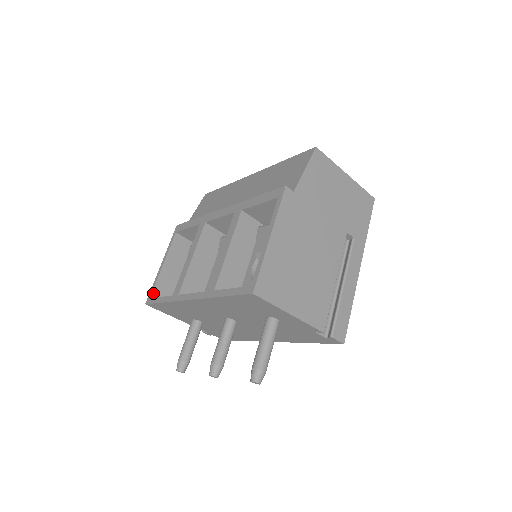
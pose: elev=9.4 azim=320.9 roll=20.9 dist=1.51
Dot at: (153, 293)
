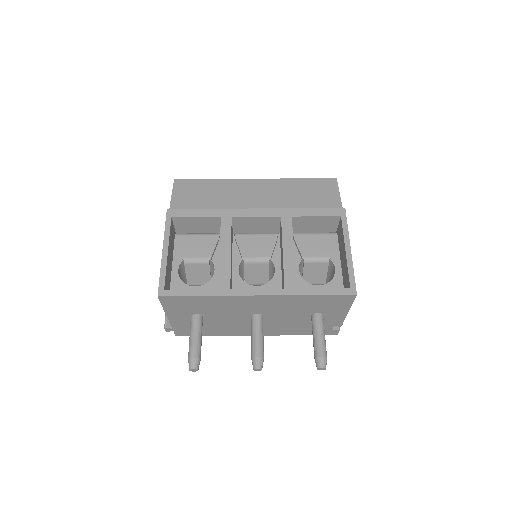
Dot at: (165, 284)
